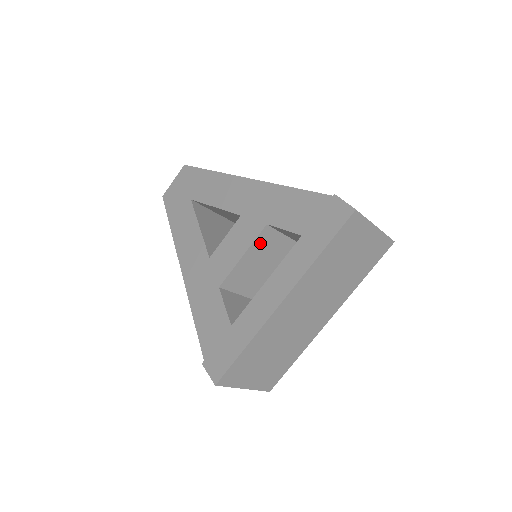
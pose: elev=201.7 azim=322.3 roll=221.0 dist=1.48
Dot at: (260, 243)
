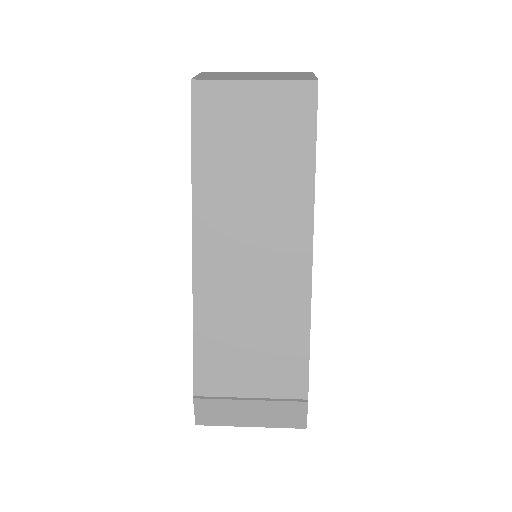
Dot at: occluded
